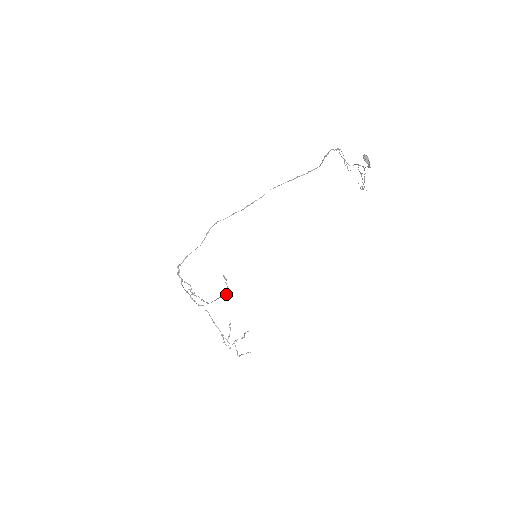
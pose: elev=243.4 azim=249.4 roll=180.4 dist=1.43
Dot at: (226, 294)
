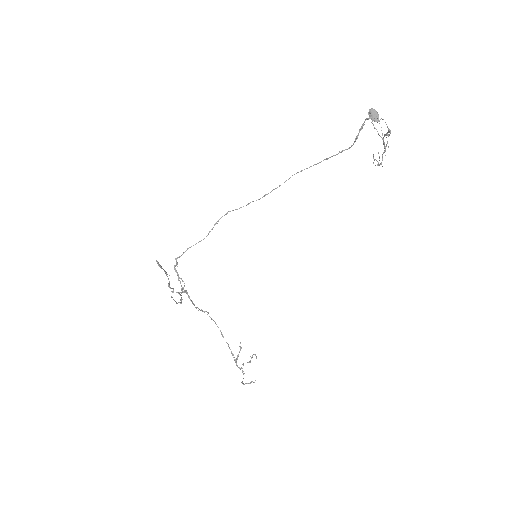
Dot at: (173, 289)
